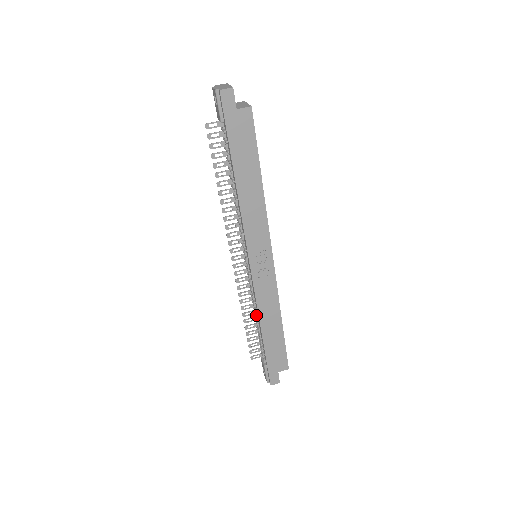
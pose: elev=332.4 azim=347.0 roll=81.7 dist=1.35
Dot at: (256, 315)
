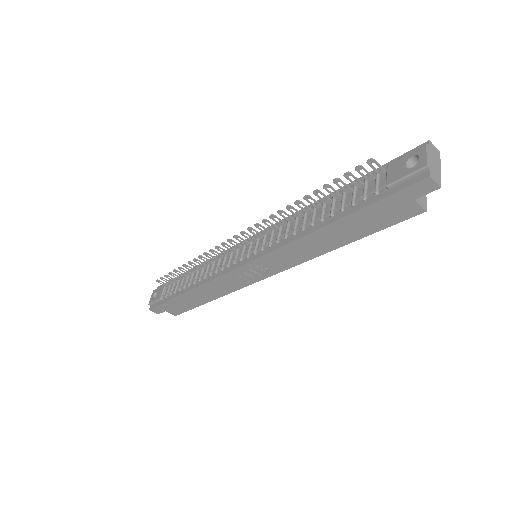
Dot at: (199, 279)
